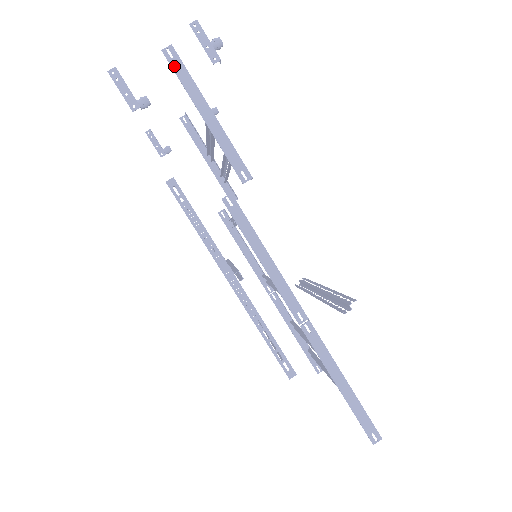
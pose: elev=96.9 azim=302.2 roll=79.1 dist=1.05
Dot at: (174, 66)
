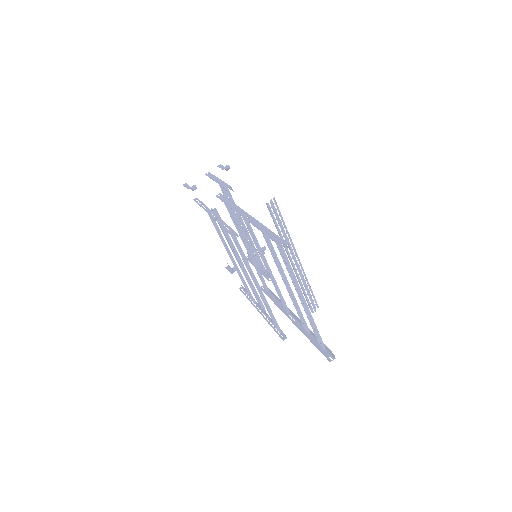
Dot at: (208, 175)
